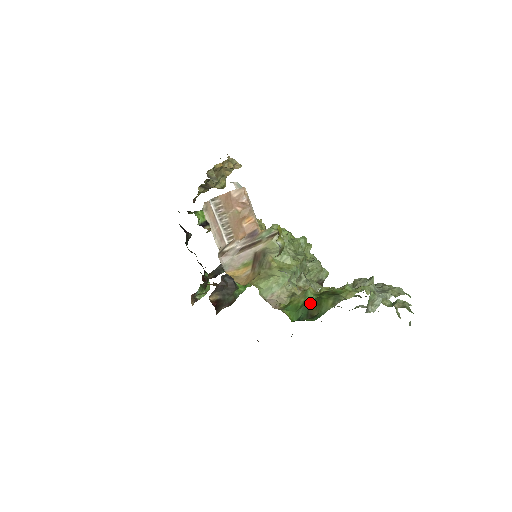
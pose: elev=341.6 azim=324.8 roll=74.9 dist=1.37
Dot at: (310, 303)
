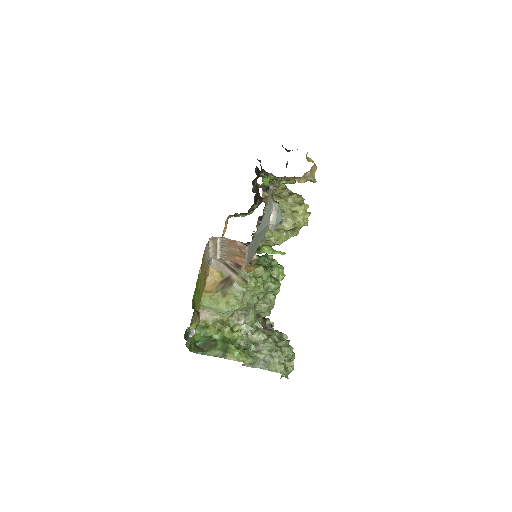
Dot at: (210, 341)
